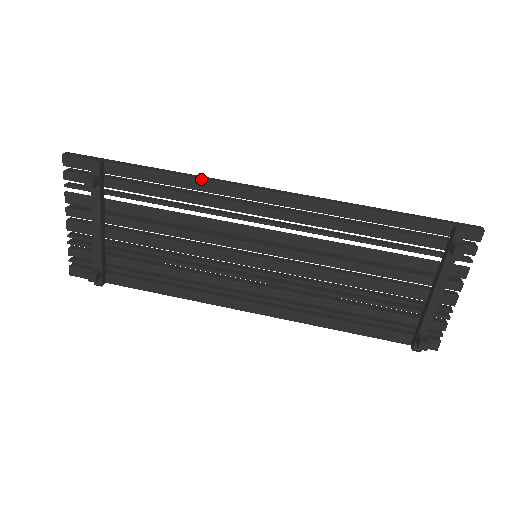
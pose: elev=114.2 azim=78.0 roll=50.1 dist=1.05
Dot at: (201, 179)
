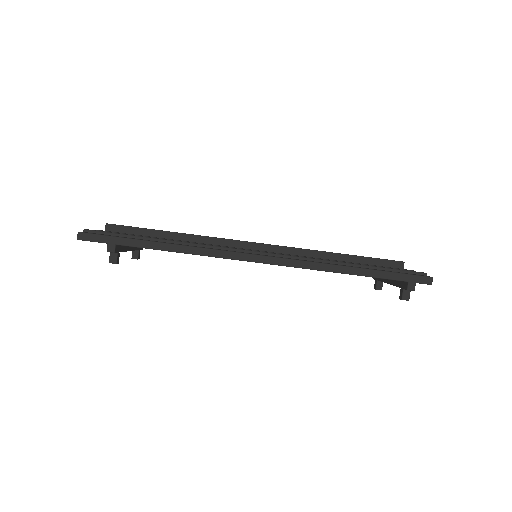
Dot at: occluded
